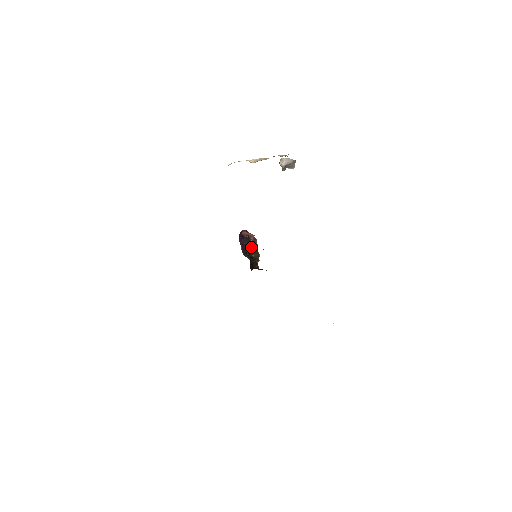
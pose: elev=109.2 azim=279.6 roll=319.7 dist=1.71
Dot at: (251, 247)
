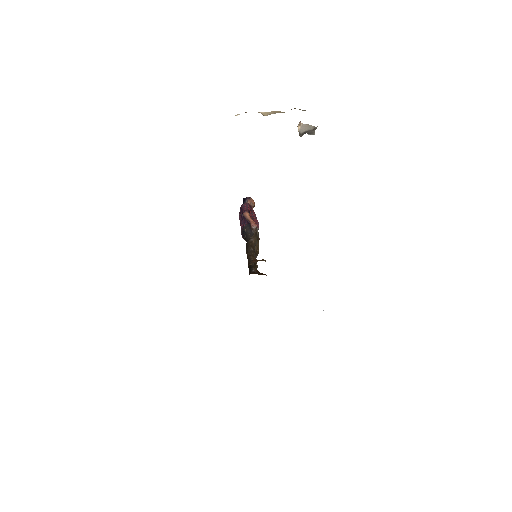
Dot at: (252, 247)
